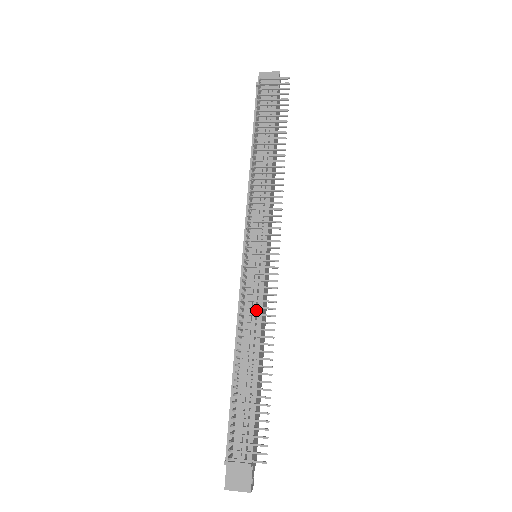
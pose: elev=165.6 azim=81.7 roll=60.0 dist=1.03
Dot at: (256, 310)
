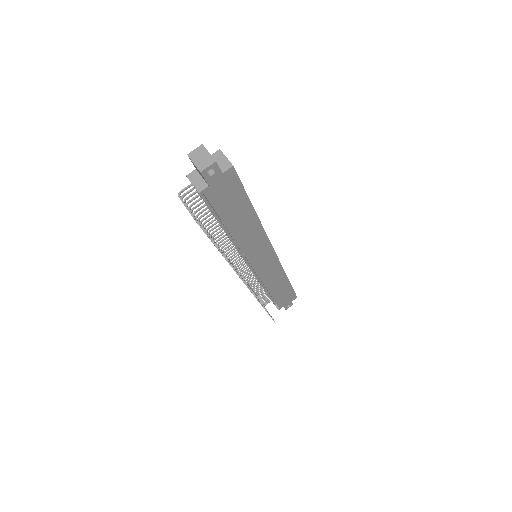
Dot at: occluded
